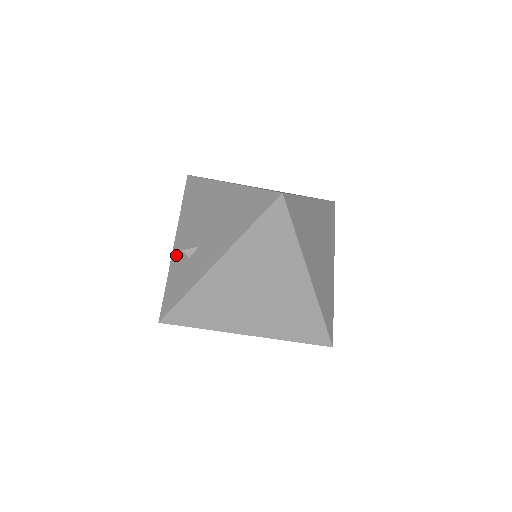
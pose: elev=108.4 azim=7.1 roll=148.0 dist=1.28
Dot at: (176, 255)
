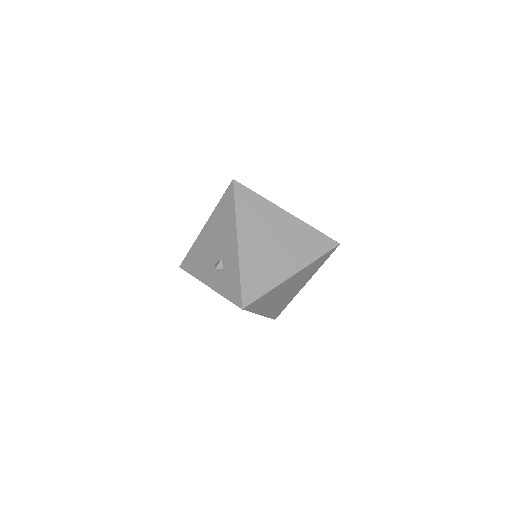
Dot at: (215, 284)
